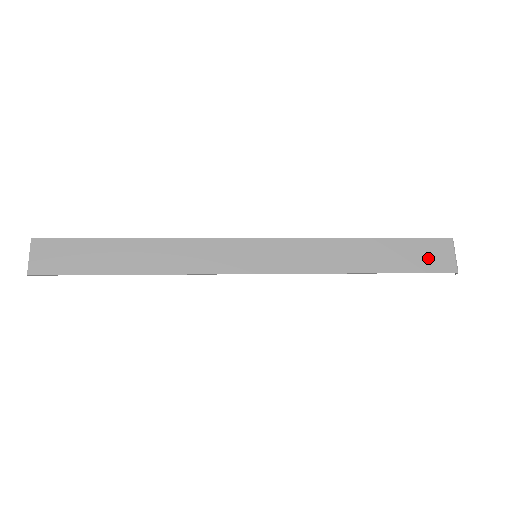
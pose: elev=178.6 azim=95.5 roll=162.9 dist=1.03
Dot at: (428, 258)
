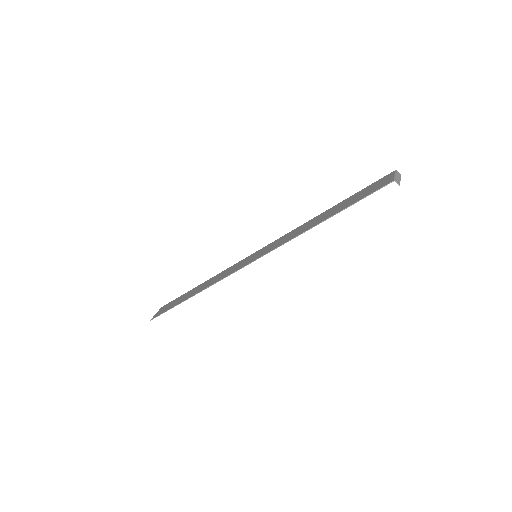
Dot at: (371, 190)
